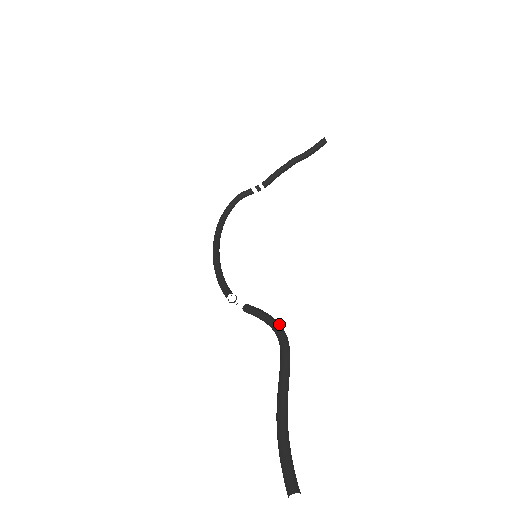
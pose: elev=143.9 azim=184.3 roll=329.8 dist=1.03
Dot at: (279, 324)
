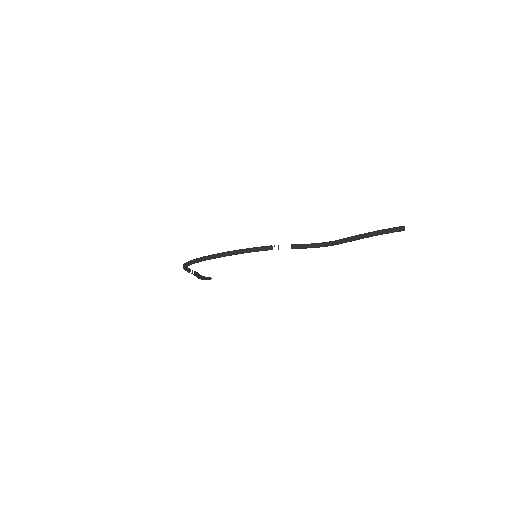
Dot at: (320, 244)
